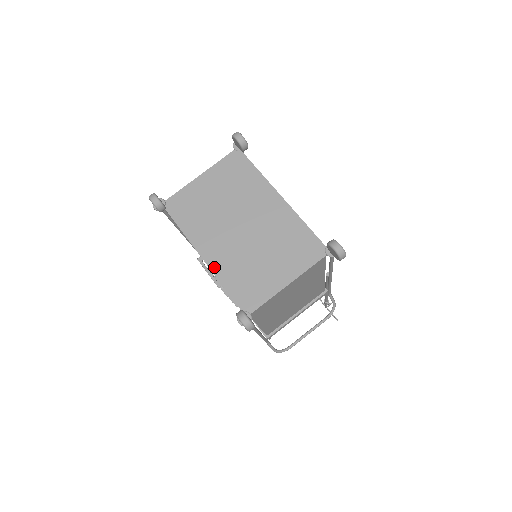
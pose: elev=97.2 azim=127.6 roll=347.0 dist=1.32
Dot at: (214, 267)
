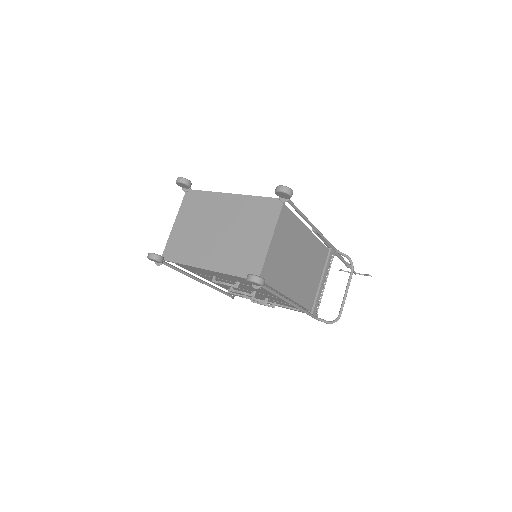
Dot at: (217, 268)
